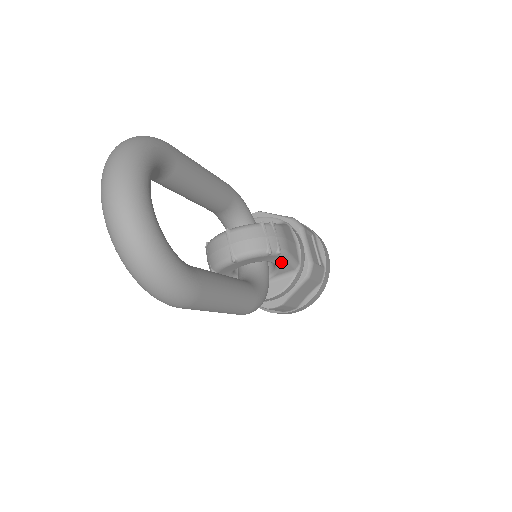
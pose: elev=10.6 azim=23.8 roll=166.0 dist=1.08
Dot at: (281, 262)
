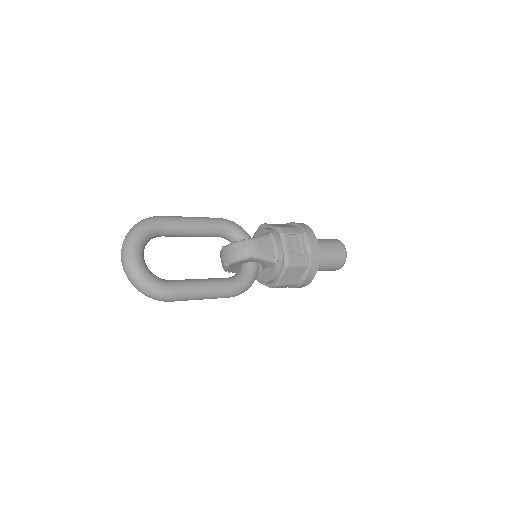
Dot at: (260, 261)
